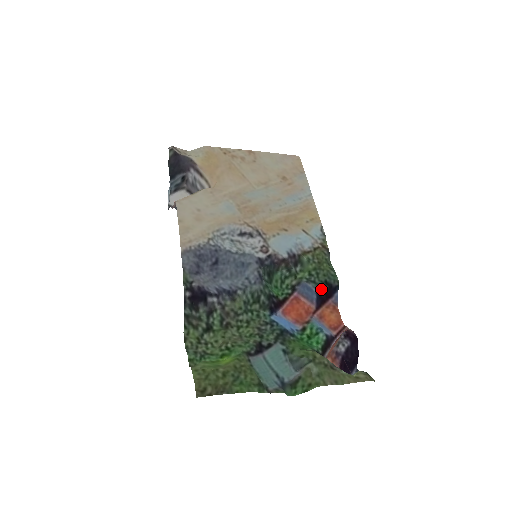
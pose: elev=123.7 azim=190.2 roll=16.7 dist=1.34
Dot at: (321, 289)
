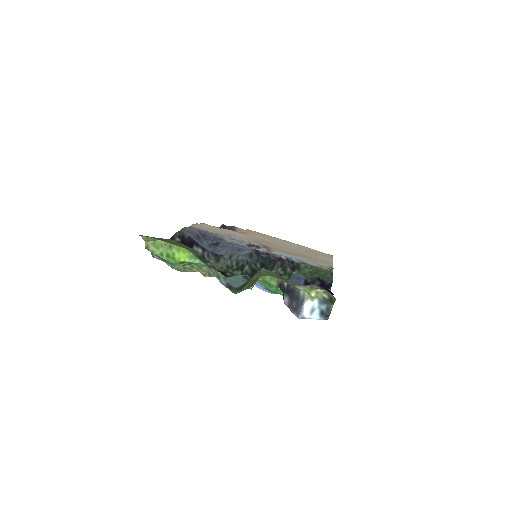
Dot at: (312, 283)
